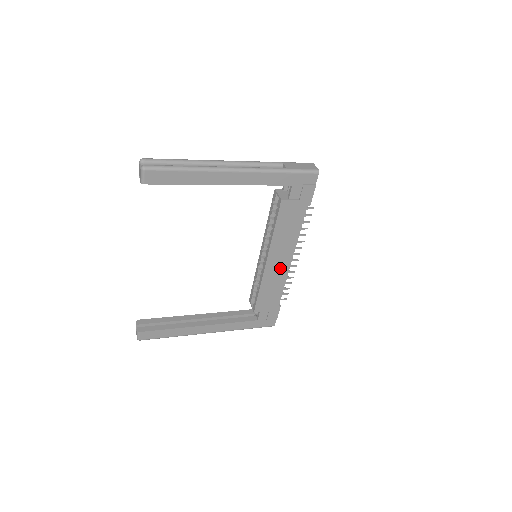
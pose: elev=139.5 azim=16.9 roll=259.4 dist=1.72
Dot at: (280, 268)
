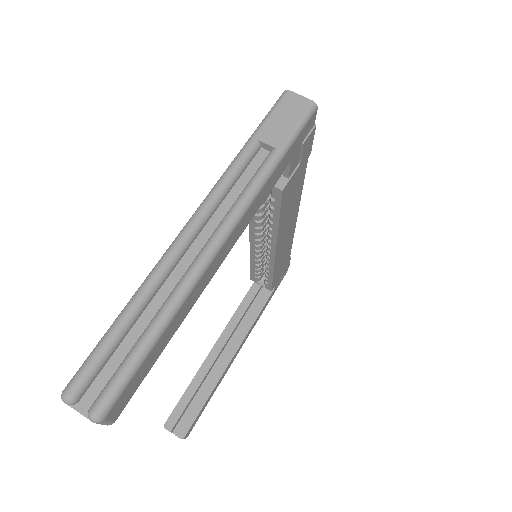
Dot at: (287, 238)
